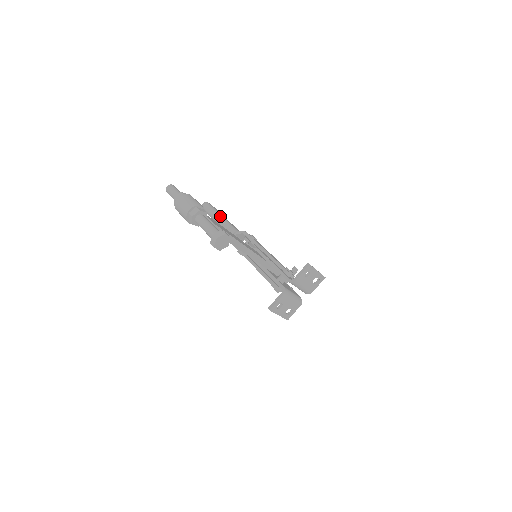
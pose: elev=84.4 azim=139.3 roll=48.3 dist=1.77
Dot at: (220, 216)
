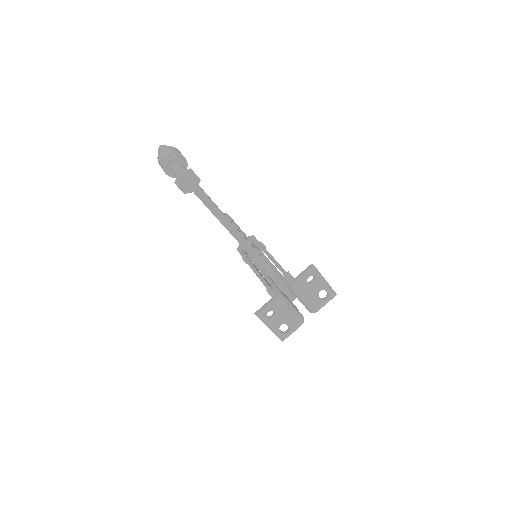
Dot at: (234, 223)
